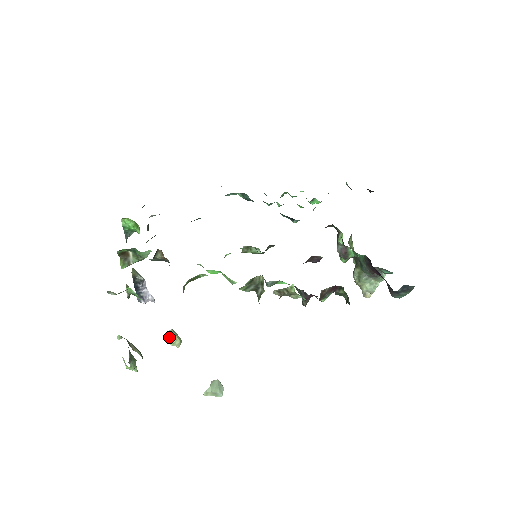
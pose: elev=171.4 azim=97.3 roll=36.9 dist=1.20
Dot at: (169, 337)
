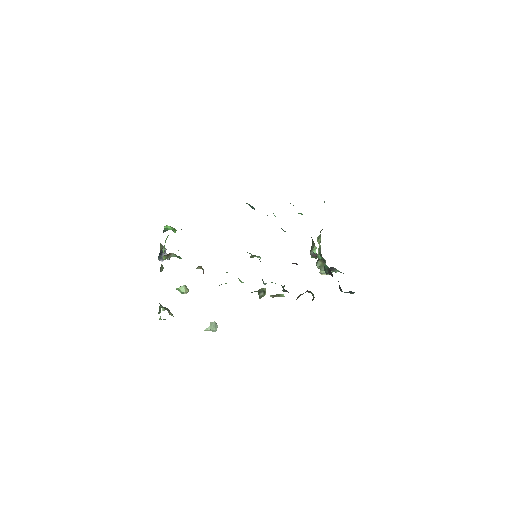
Dot at: (182, 290)
